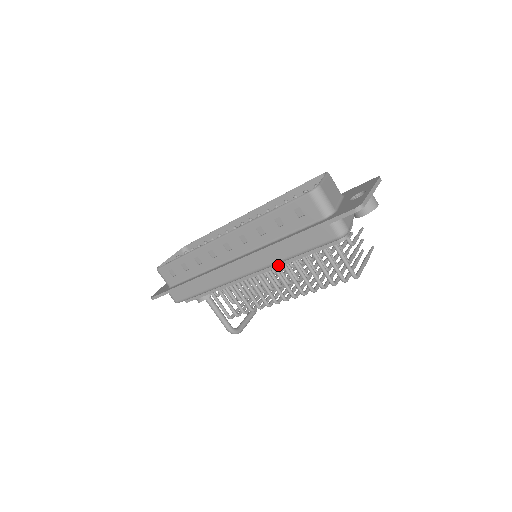
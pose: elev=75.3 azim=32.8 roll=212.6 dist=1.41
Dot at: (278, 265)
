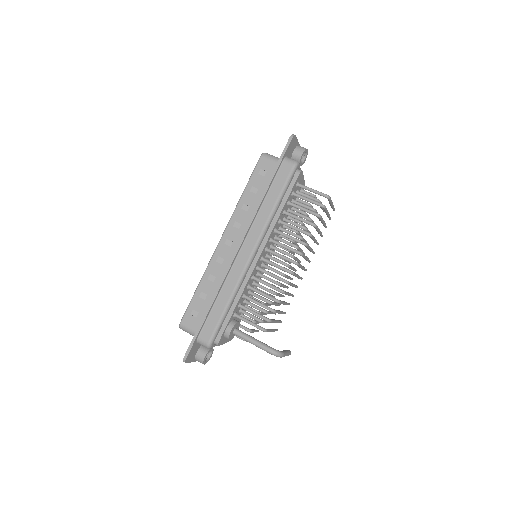
Dot at: (272, 228)
